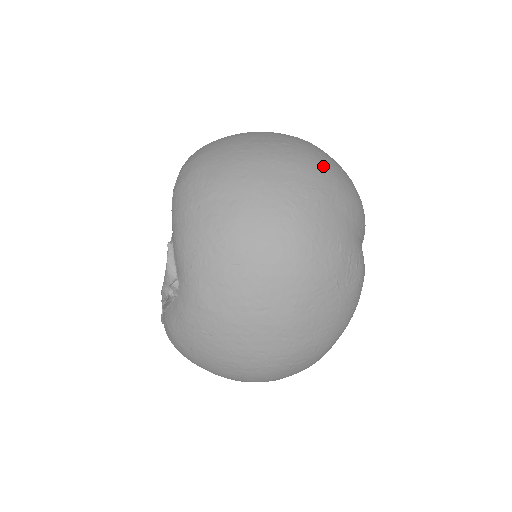
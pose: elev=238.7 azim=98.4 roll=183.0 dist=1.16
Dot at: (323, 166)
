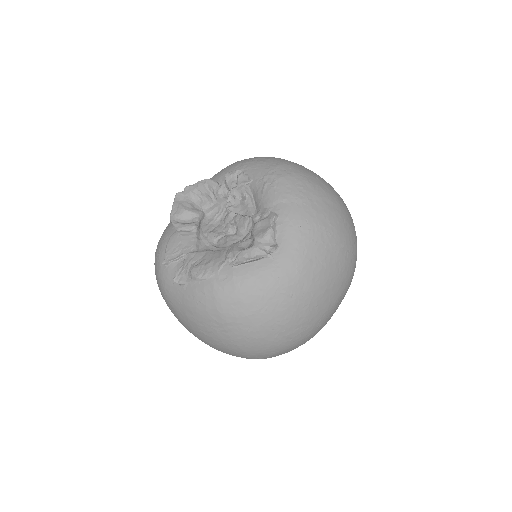
Dot at: occluded
